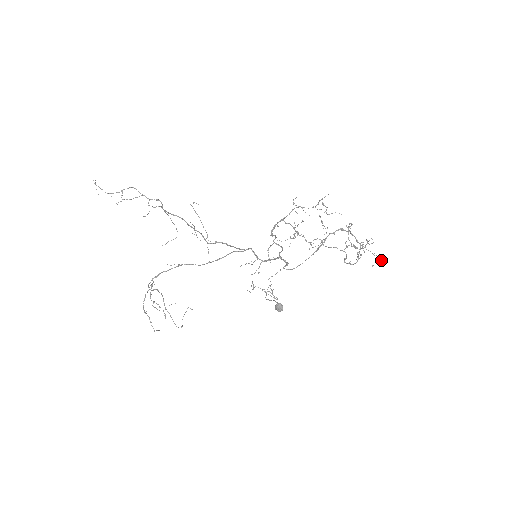
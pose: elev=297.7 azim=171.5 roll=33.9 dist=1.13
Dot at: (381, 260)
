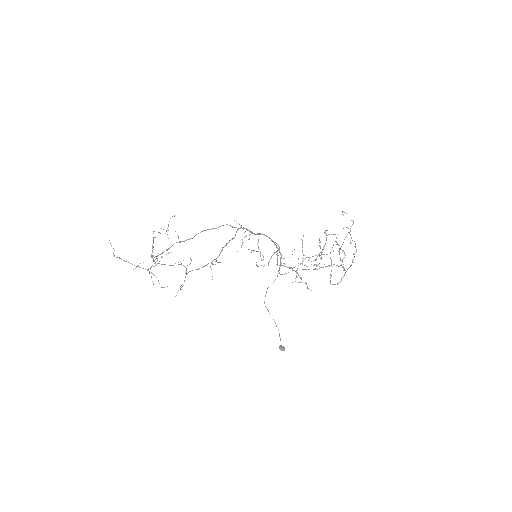
Dot at: occluded
